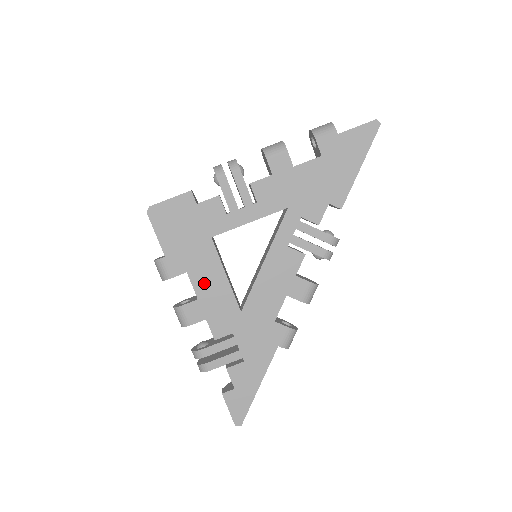
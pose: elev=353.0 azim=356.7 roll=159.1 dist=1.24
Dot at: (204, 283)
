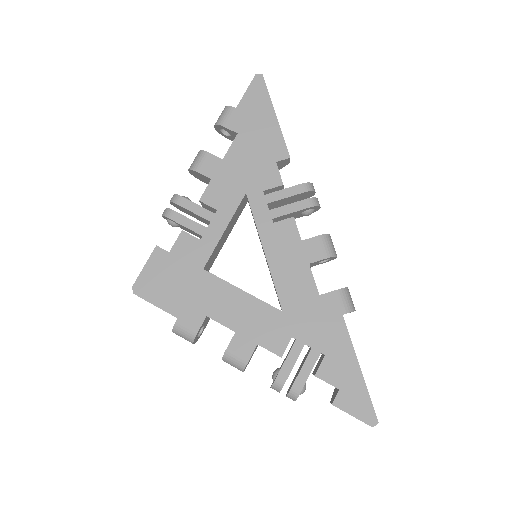
Dot at: (229, 313)
